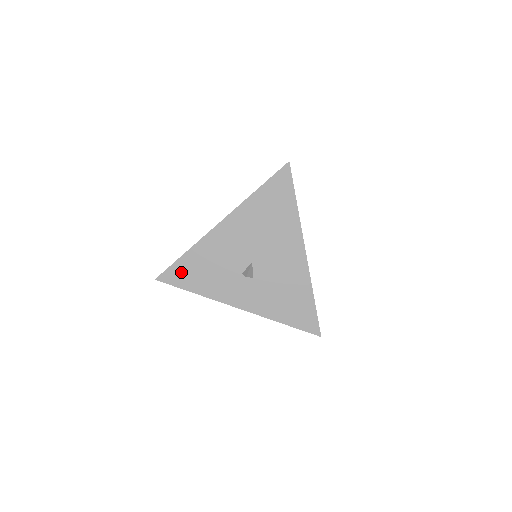
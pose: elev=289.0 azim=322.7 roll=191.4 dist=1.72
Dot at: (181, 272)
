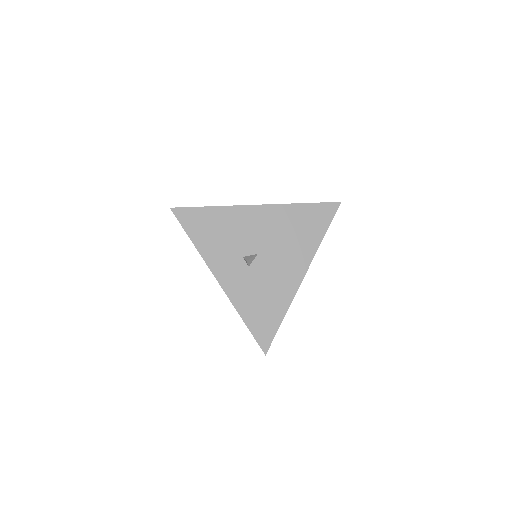
Dot at: (196, 218)
